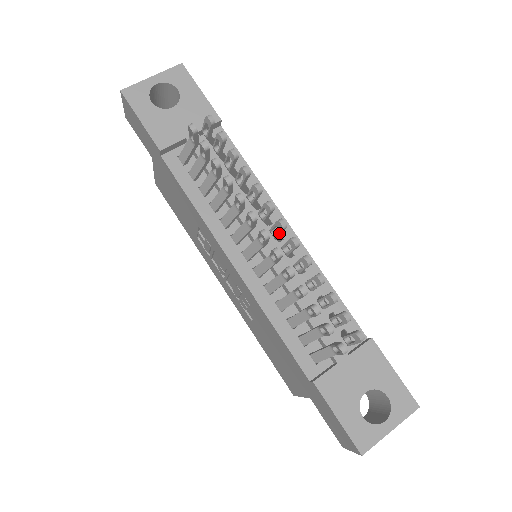
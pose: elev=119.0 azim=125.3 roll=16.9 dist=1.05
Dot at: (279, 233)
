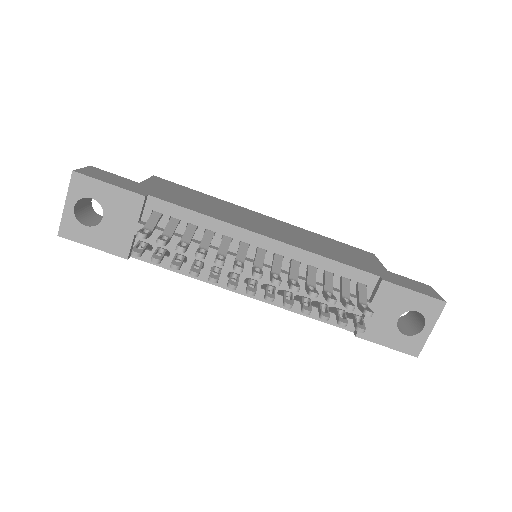
Dot at: occluded
